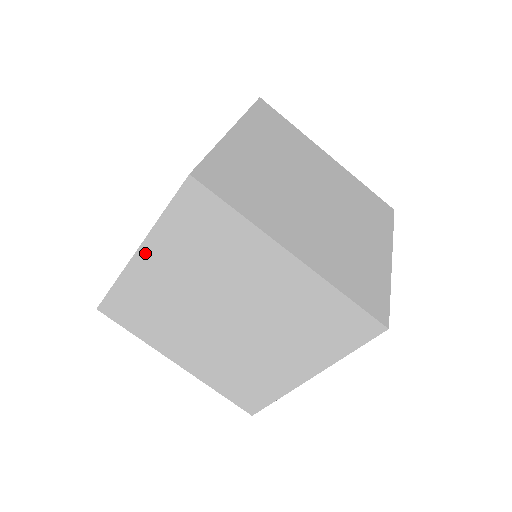
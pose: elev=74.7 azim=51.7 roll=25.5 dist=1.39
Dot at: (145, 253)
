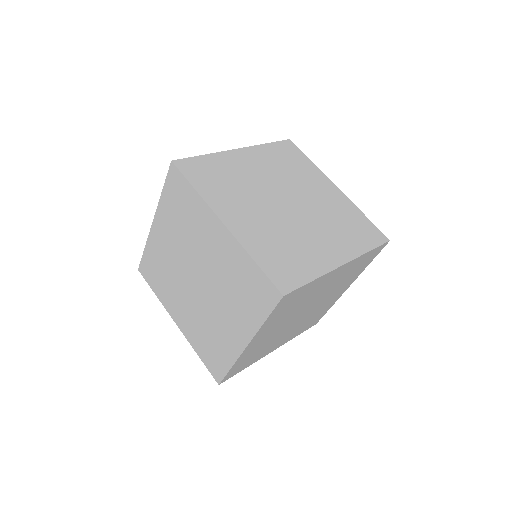
Dot at: (244, 152)
